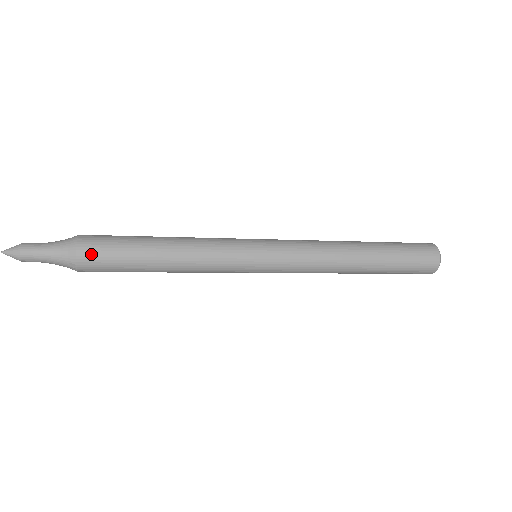
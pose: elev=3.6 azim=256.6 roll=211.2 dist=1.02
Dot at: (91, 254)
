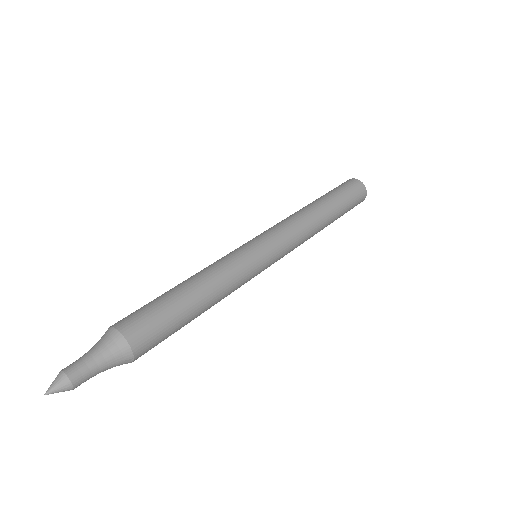
Dot at: (144, 340)
